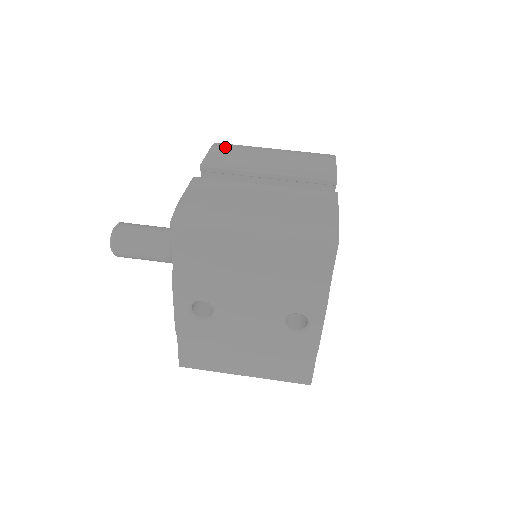
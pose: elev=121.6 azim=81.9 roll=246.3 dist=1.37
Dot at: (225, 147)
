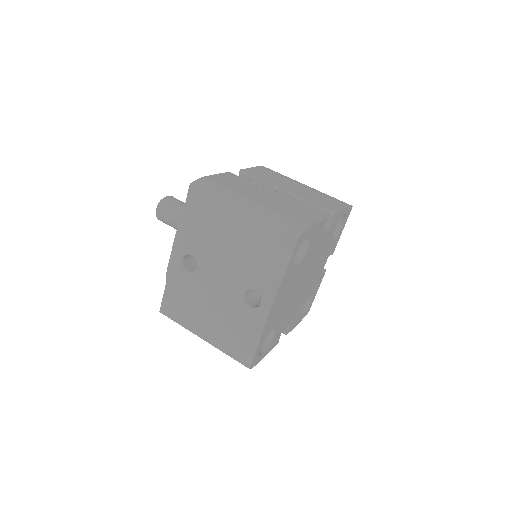
Dot at: (269, 170)
